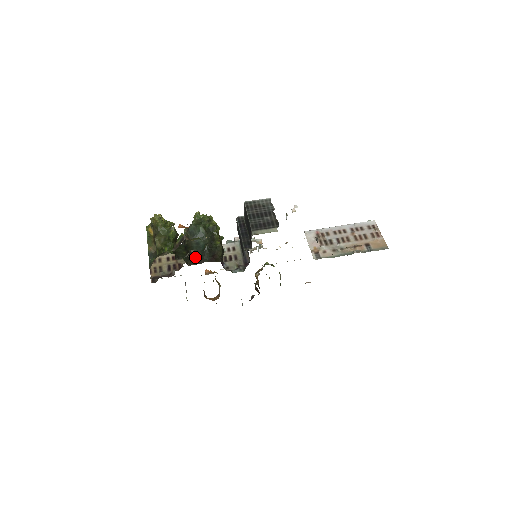
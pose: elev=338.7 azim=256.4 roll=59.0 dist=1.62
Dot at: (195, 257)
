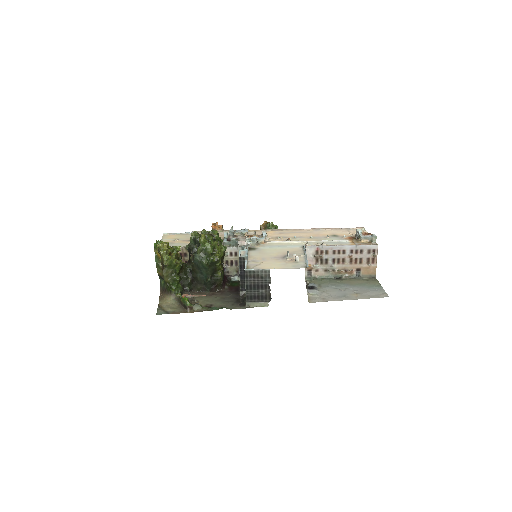
Dot at: (198, 284)
